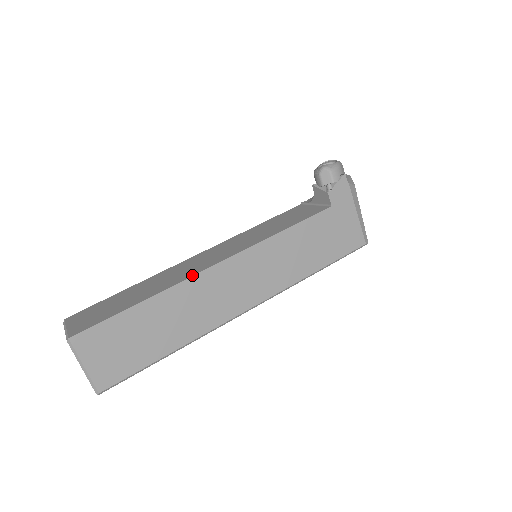
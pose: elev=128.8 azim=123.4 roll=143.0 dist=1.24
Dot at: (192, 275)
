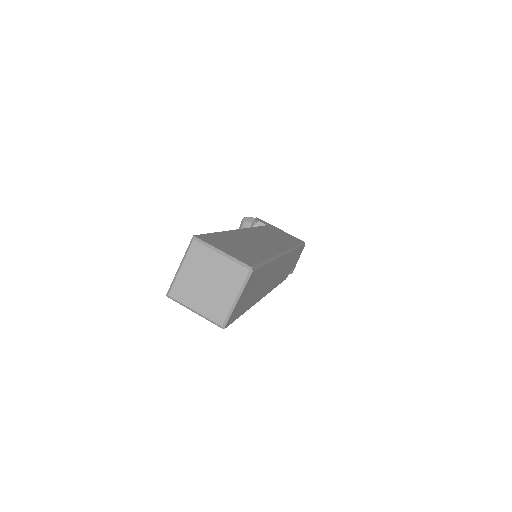
Dot at: occluded
